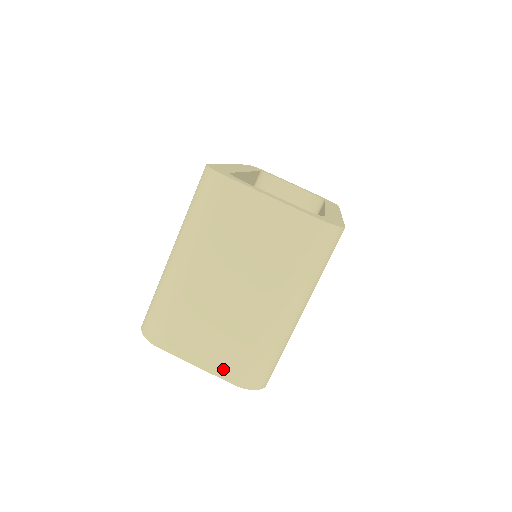
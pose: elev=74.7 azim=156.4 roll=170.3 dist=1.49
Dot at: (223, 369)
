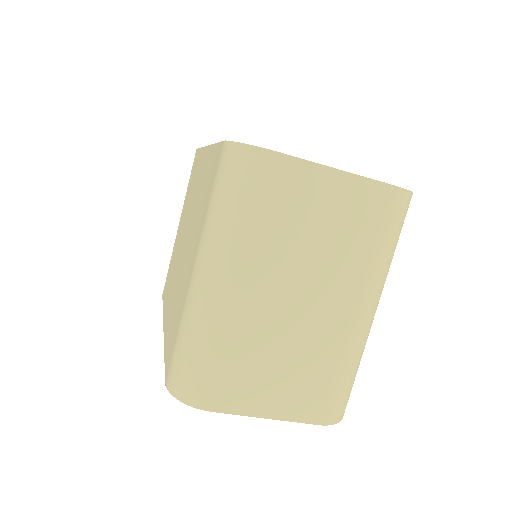
Dot at: (303, 410)
